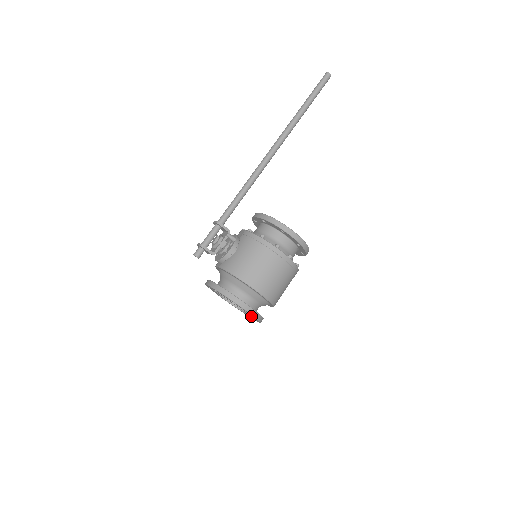
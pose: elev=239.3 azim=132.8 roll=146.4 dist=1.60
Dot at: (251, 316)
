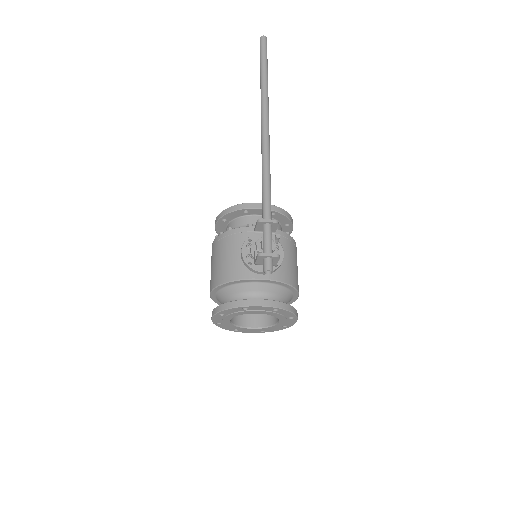
Dot at: (275, 328)
